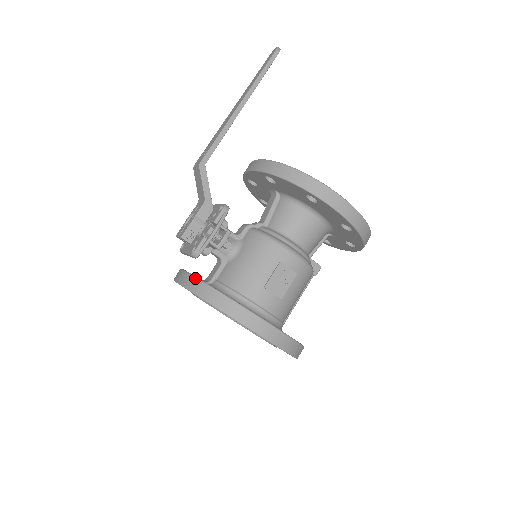
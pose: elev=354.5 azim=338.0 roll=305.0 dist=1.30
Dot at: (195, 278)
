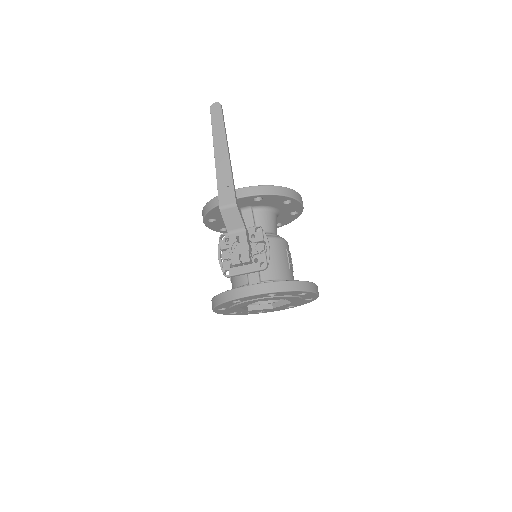
Dot at: (273, 282)
